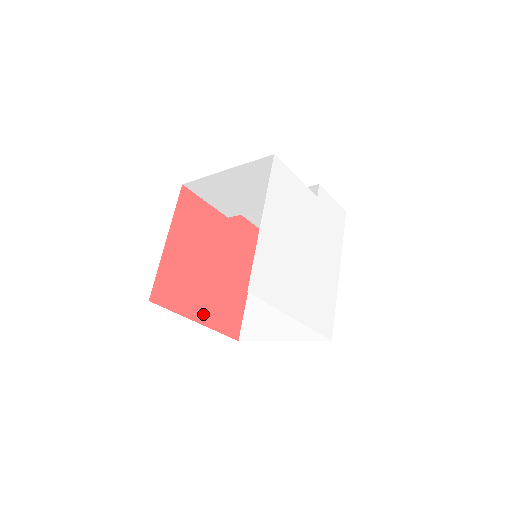
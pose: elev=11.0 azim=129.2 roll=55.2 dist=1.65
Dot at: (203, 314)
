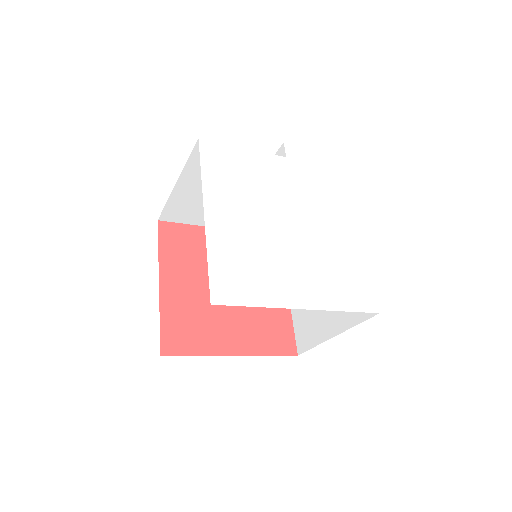
Dot at: (237, 343)
